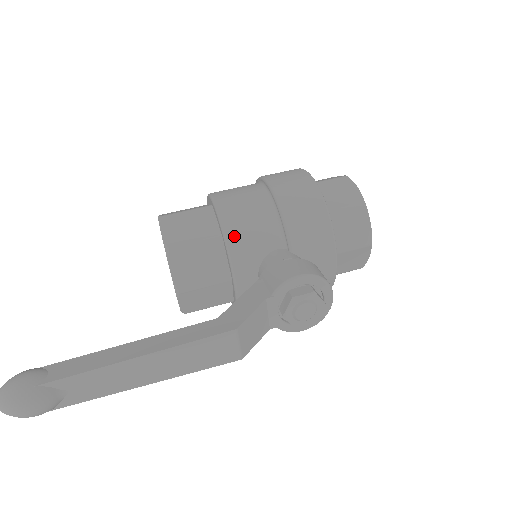
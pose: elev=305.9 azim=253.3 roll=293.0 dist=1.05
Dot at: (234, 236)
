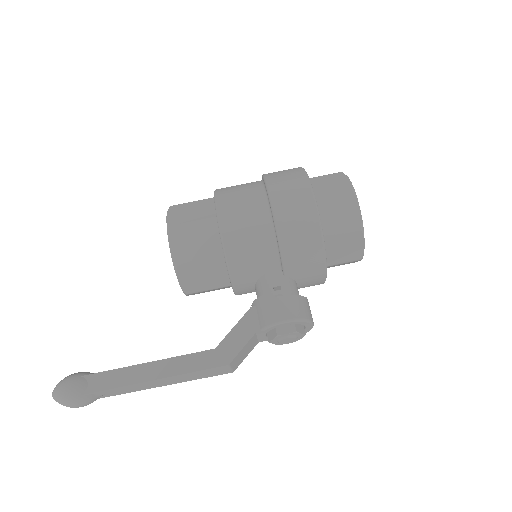
Dot at: (235, 261)
